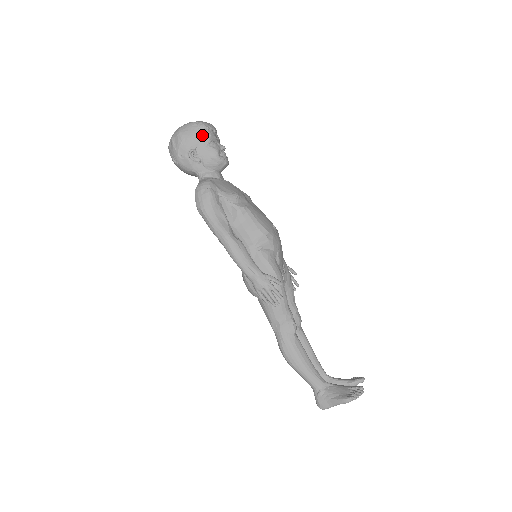
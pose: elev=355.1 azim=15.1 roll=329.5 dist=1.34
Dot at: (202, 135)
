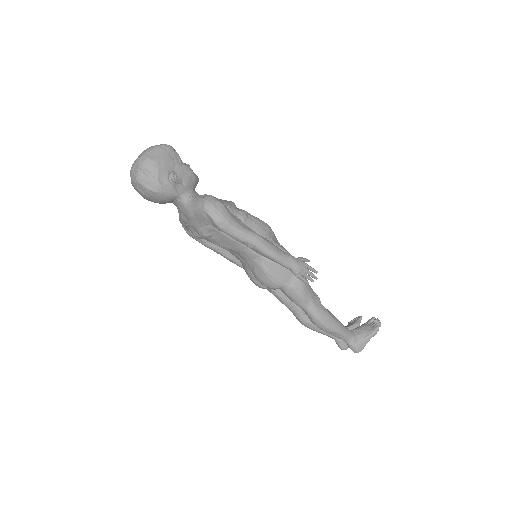
Dot at: (174, 156)
